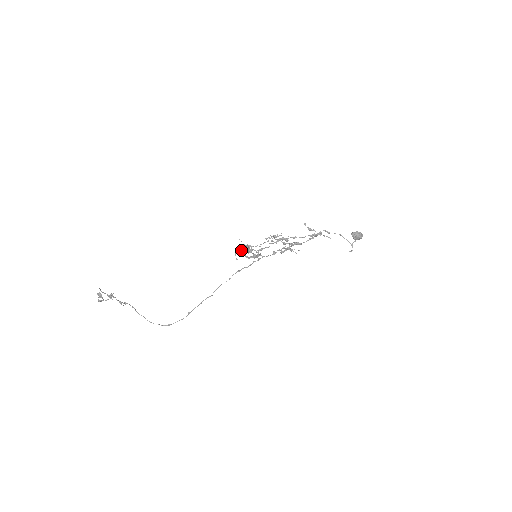
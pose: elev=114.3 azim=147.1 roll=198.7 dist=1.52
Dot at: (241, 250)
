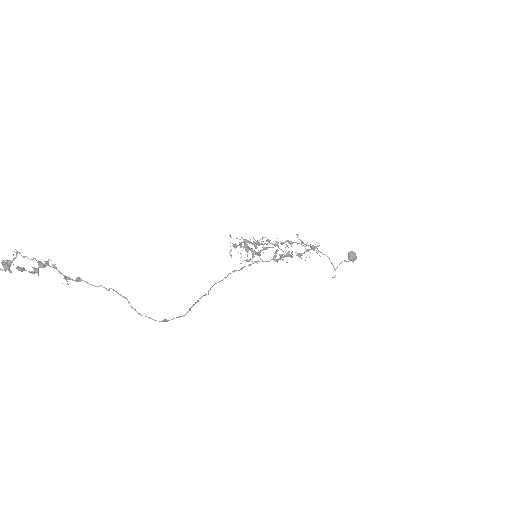
Dot at: (237, 246)
